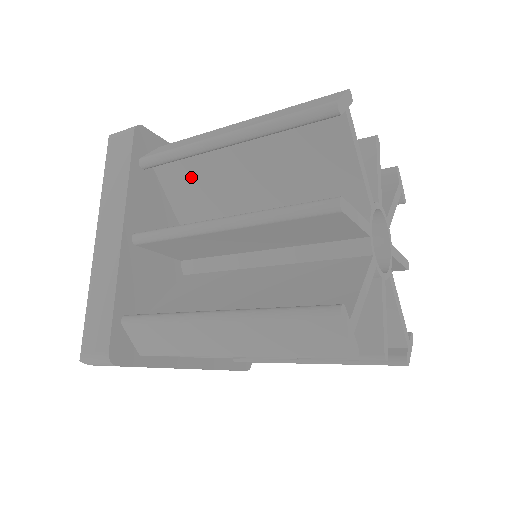
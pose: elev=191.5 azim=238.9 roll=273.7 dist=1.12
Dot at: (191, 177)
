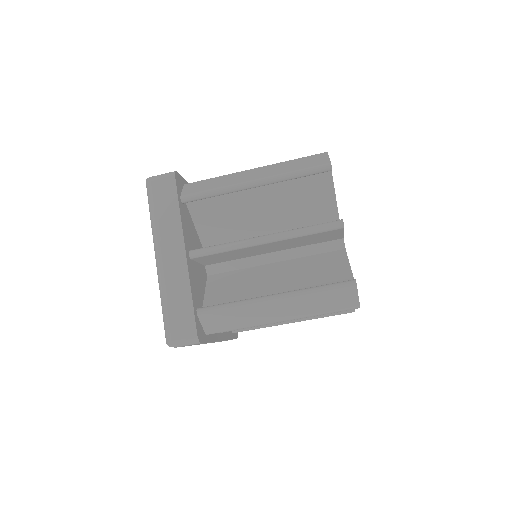
Dot at: occluded
